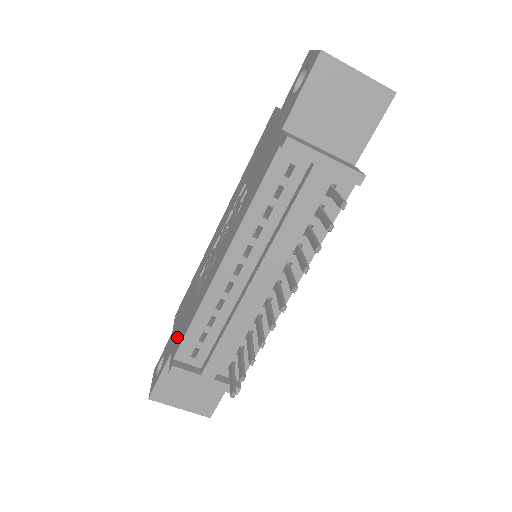
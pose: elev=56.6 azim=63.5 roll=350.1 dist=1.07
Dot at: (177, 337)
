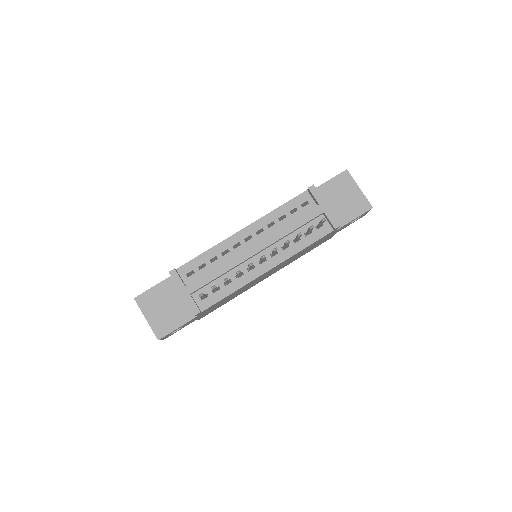
Dot at: occluded
